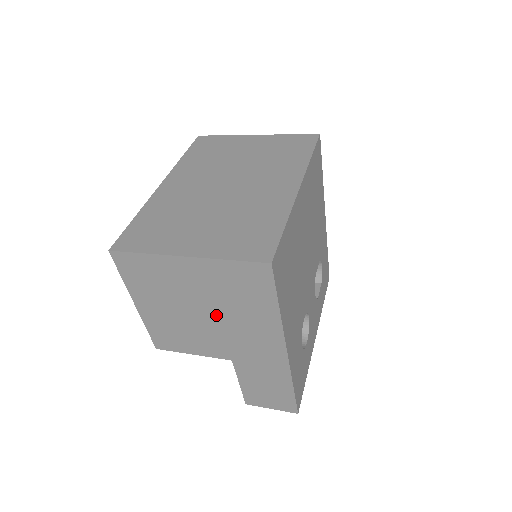
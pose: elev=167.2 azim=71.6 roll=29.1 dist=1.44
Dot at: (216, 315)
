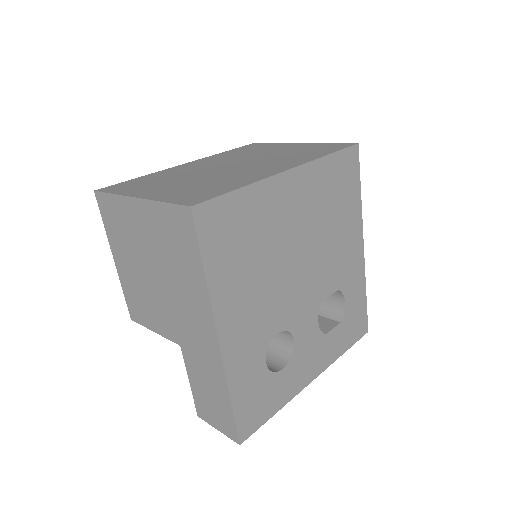
Dot at: (163, 278)
